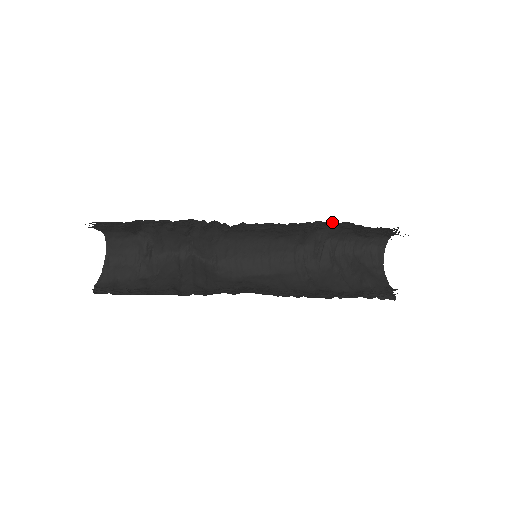
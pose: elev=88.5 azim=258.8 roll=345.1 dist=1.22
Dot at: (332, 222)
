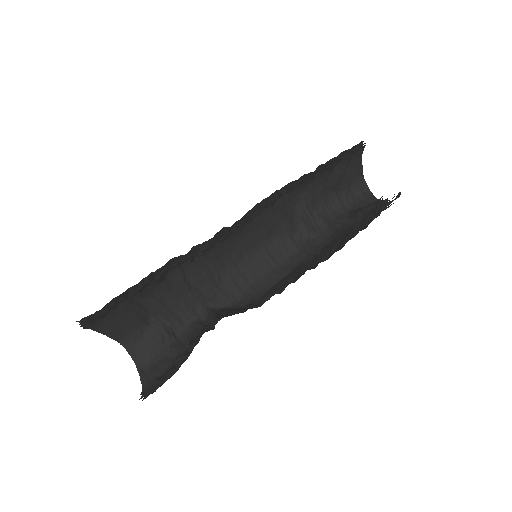
Dot at: occluded
